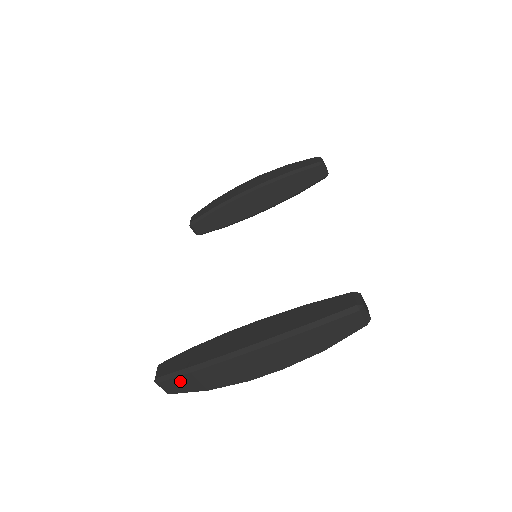
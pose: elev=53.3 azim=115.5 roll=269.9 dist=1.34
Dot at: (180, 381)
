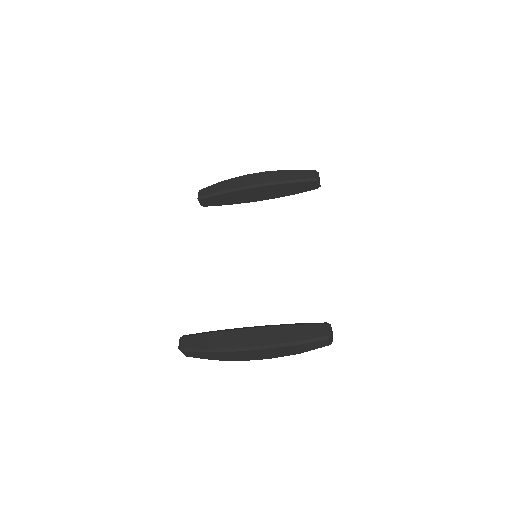
Dot at: (198, 354)
